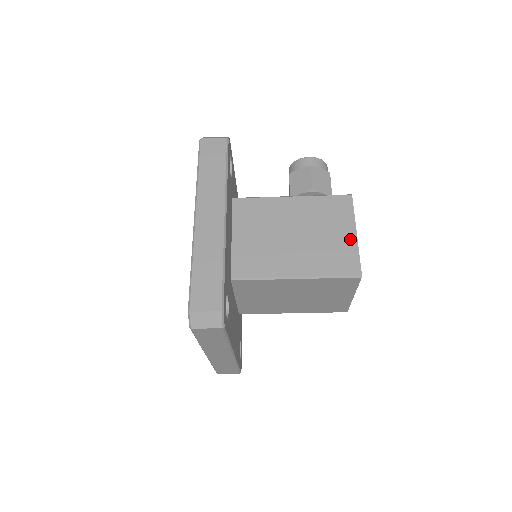
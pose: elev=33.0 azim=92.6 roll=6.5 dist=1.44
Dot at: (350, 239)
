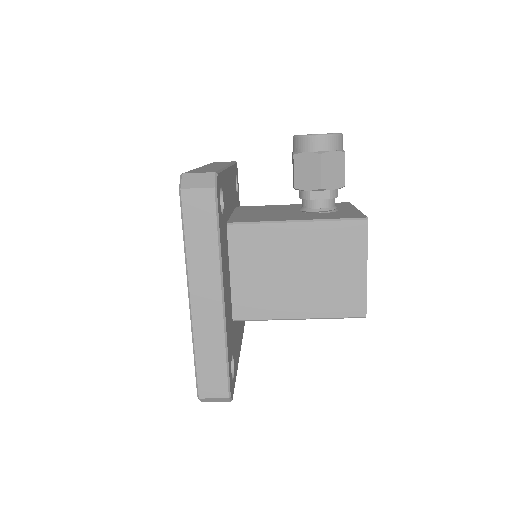
Dot at: (359, 277)
